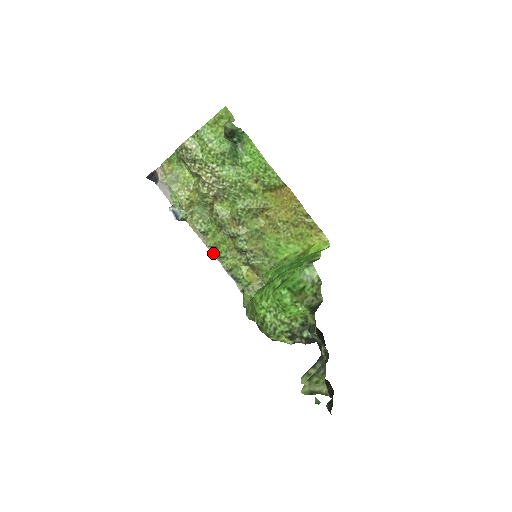
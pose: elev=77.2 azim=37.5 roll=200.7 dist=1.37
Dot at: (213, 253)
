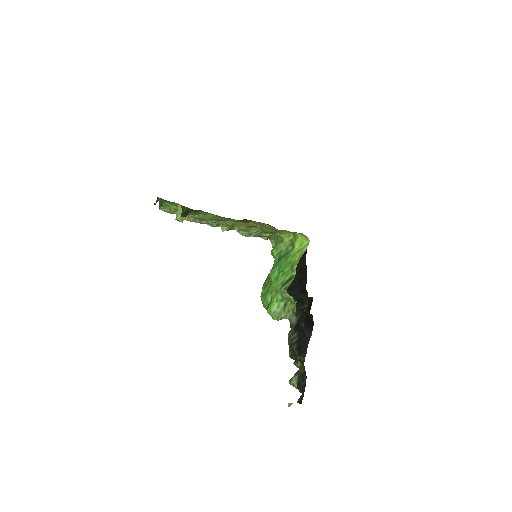
Dot at: occluded
